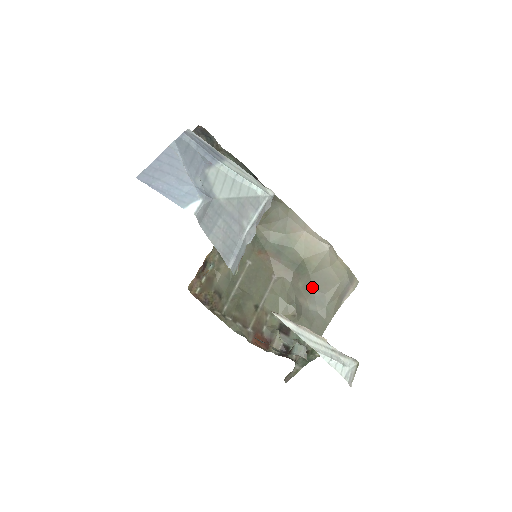
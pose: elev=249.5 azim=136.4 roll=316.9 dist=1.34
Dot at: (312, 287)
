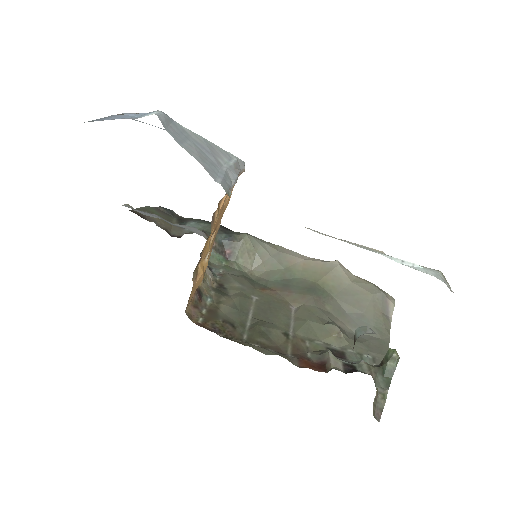
Dot at: (344, 310)
